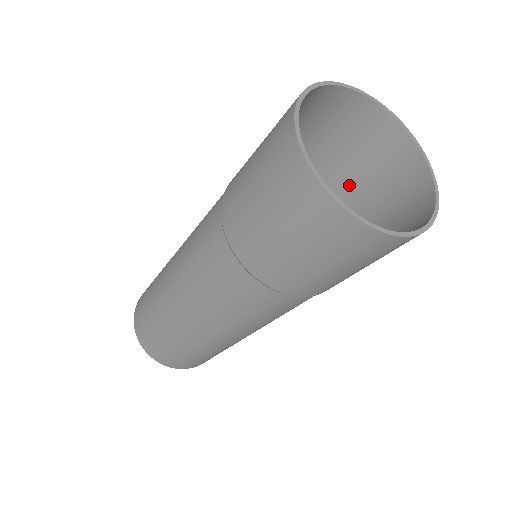
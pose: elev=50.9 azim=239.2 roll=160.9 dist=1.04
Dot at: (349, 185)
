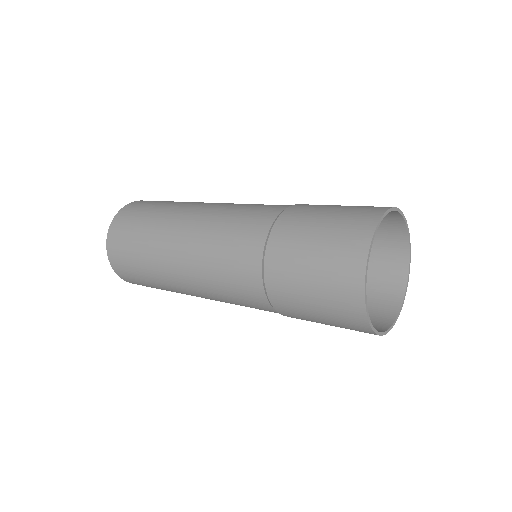
Dot at: occluded
